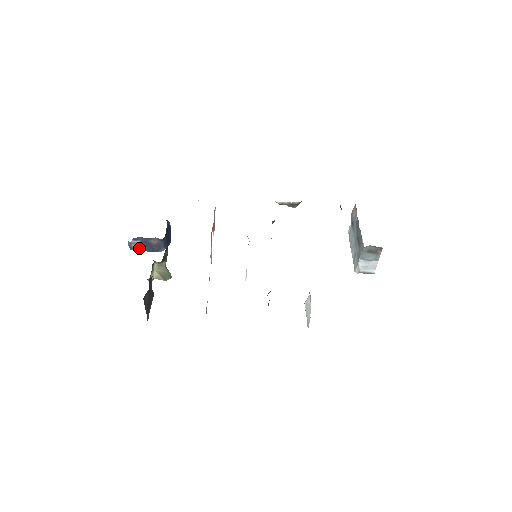
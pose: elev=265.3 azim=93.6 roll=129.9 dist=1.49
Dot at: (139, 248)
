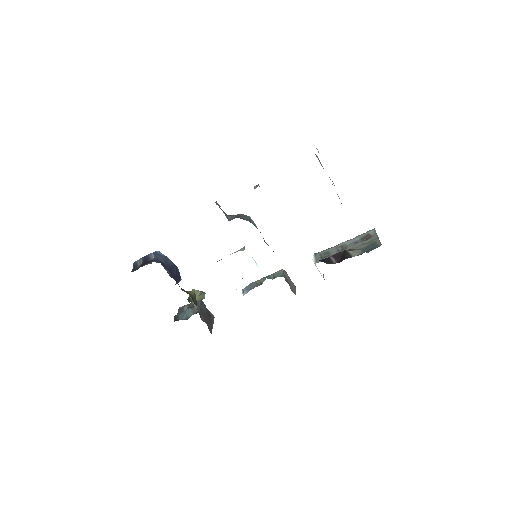
Dot at: occluded
